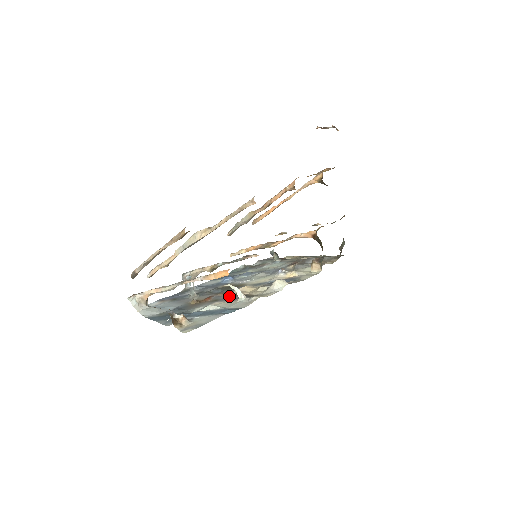
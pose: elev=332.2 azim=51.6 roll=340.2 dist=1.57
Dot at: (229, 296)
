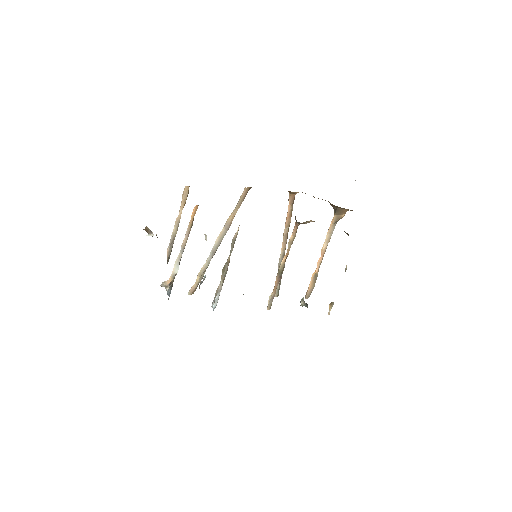
Dot at: occluded
